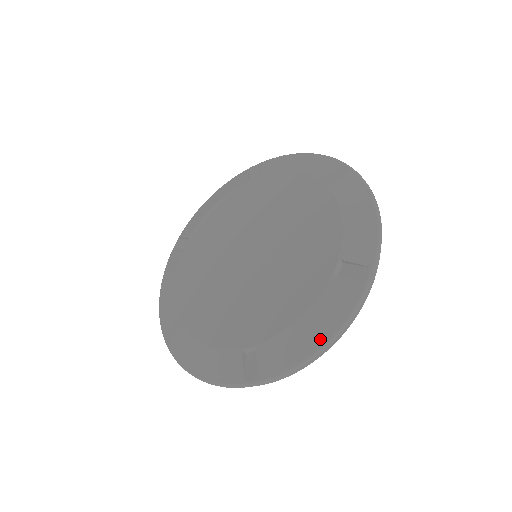
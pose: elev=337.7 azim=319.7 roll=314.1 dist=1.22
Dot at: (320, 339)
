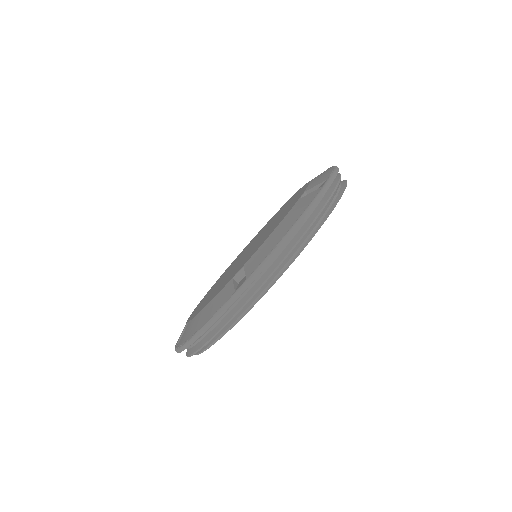
Dot at: (197, 329)
